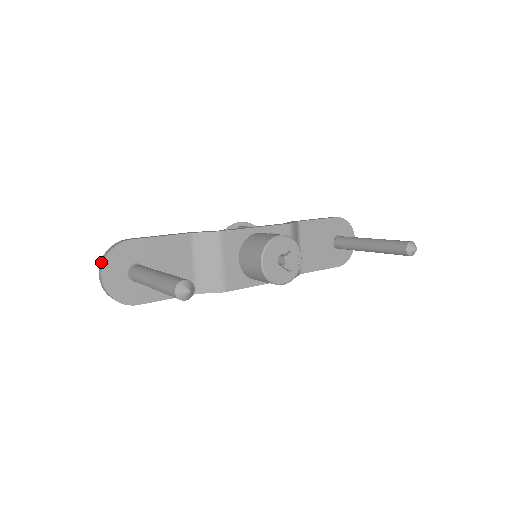
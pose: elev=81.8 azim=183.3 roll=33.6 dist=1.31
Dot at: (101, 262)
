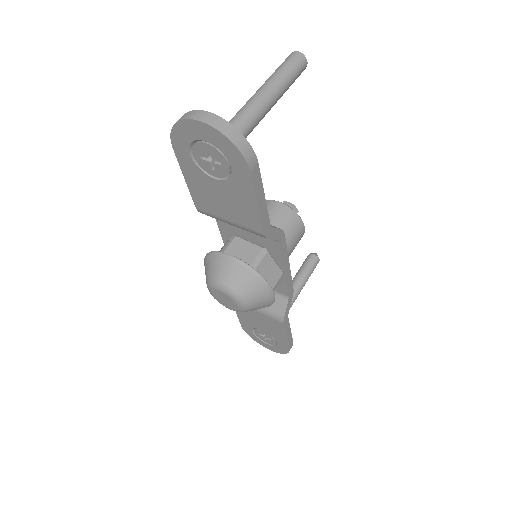
Dot at: (185, 116)
